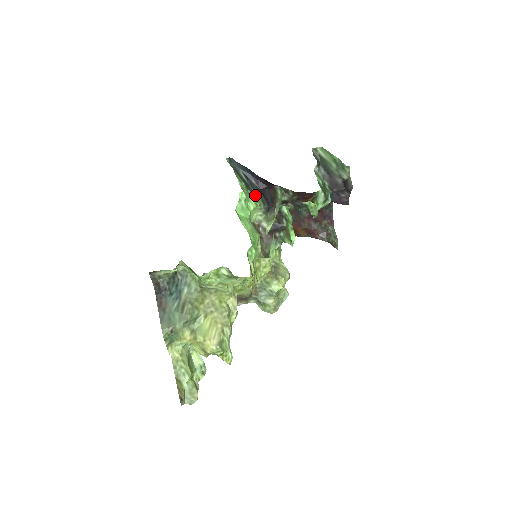
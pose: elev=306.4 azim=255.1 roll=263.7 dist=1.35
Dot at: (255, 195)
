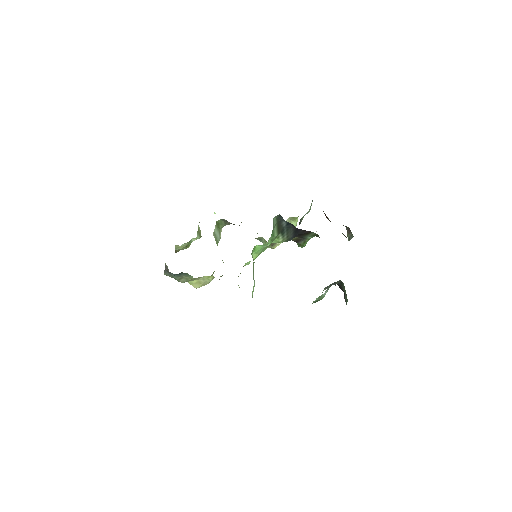
Dot at: (284, 237)
